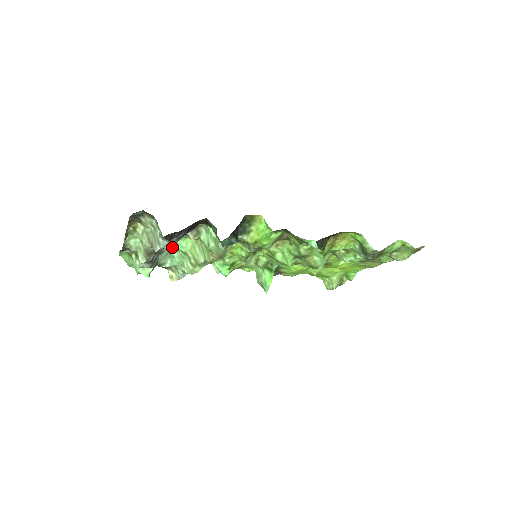
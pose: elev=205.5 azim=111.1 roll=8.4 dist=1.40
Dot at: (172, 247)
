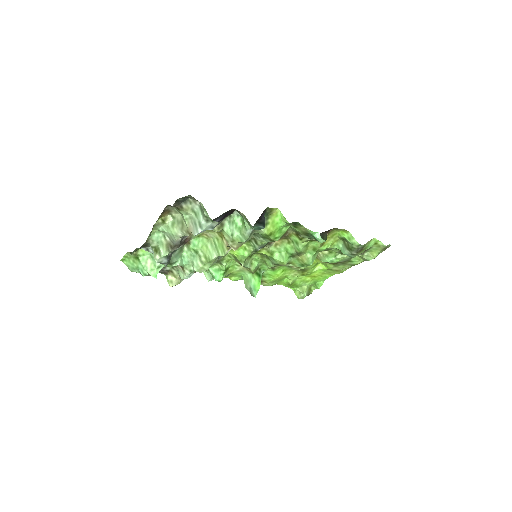
Dot at: (183, 247)
